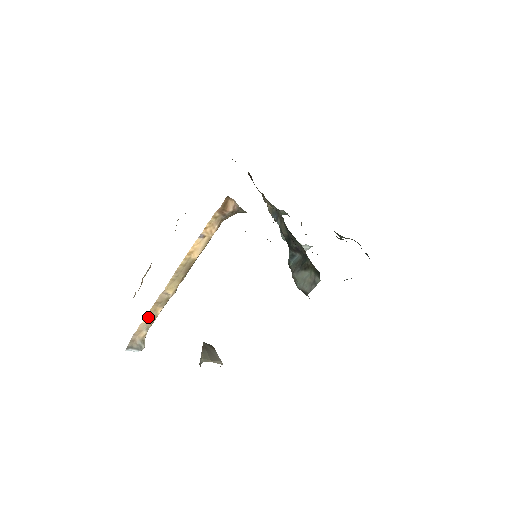
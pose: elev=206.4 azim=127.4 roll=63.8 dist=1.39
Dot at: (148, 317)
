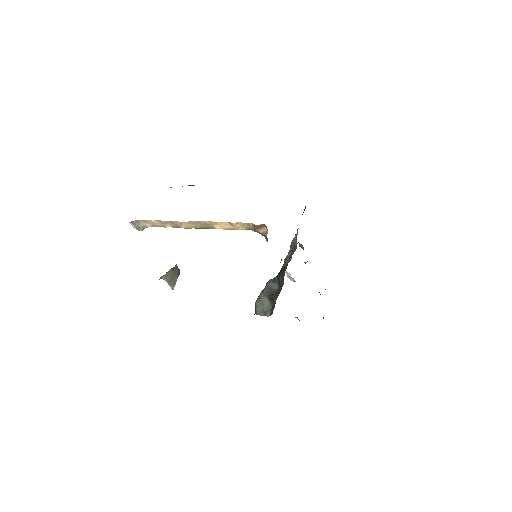
Dot at: (159, 222)
